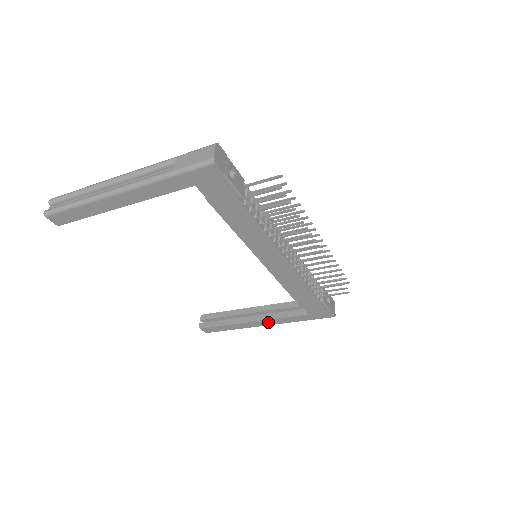
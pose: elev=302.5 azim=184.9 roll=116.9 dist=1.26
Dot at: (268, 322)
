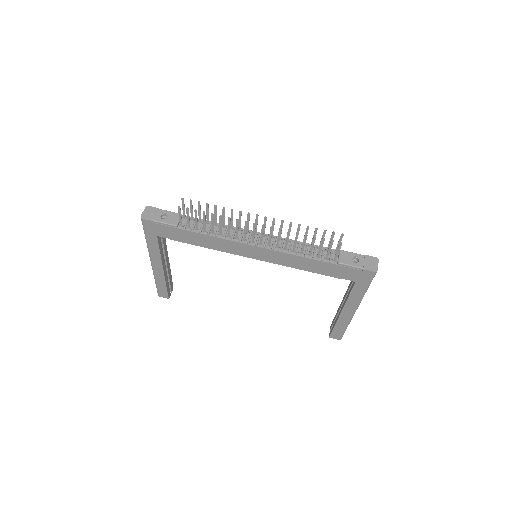
Dot at: (350, 306)
